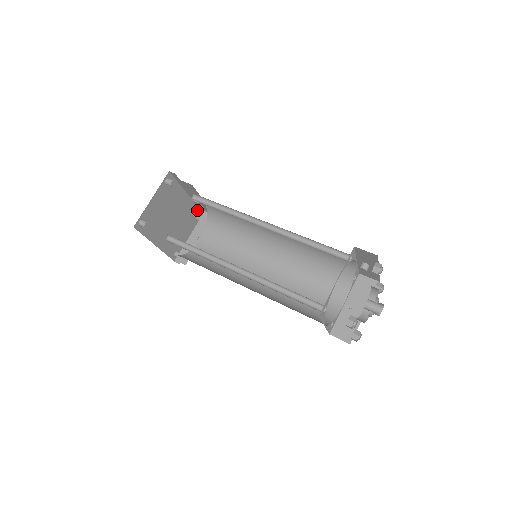
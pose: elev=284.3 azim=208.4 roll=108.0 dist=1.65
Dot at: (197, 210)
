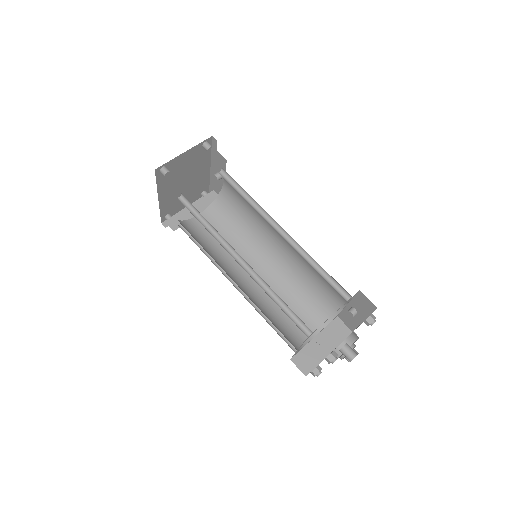
Dot at: (207, 185)
